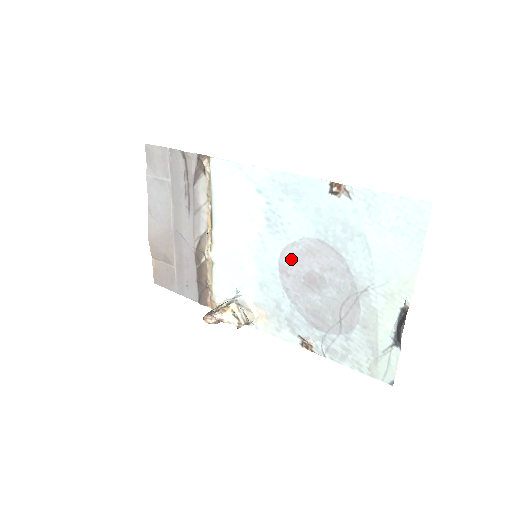
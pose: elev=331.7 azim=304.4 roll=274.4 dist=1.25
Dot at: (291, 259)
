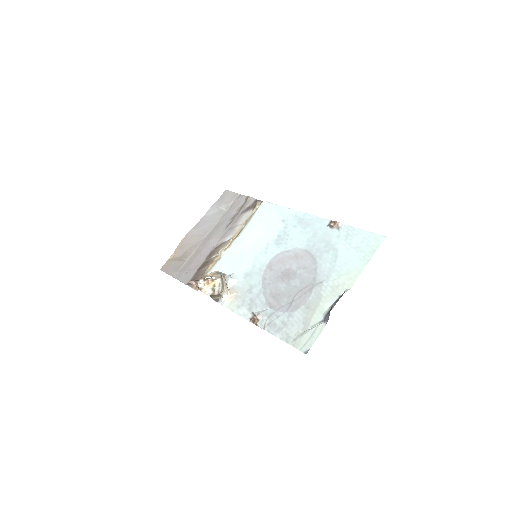
Dot at: (280, 260)
